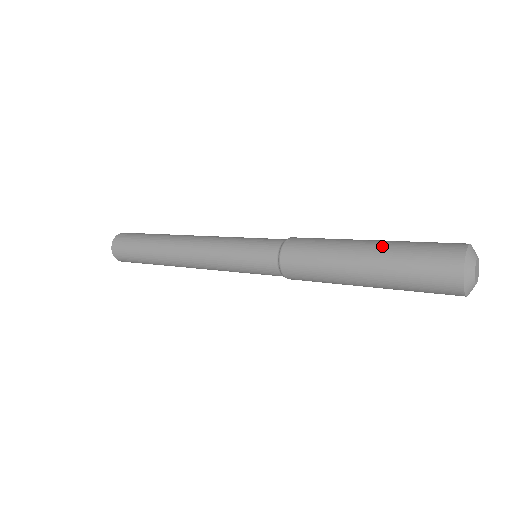
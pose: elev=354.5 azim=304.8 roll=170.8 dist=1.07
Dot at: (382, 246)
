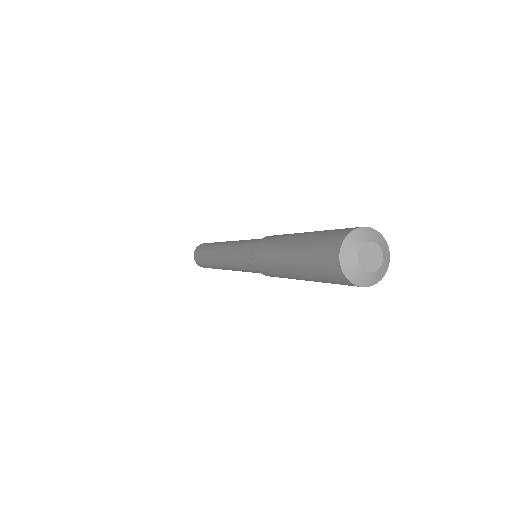
Dot at: (303, 236)
